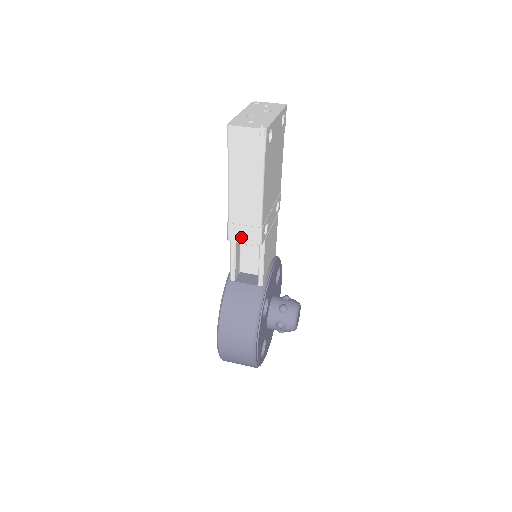
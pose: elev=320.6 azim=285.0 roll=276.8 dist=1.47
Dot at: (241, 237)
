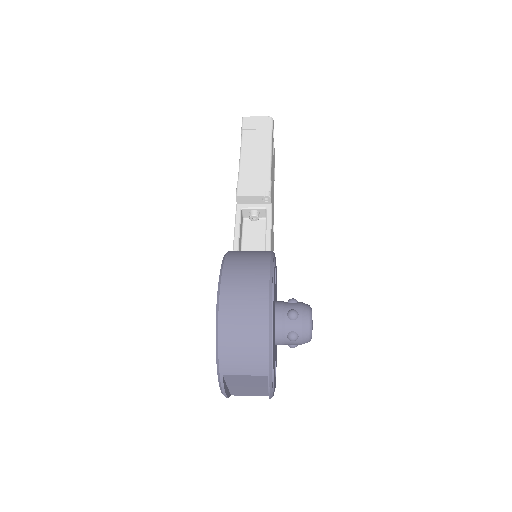
Dot at: (250, 191)
